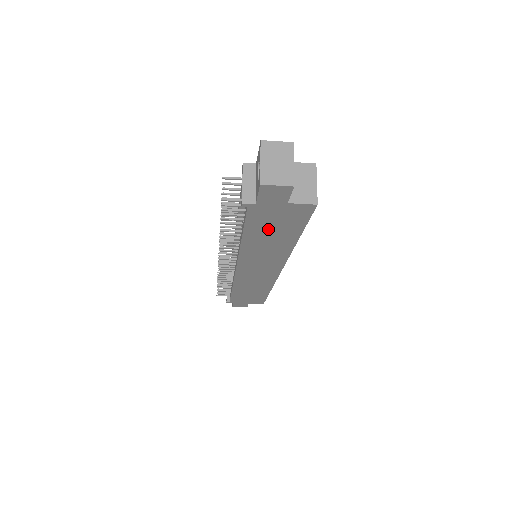
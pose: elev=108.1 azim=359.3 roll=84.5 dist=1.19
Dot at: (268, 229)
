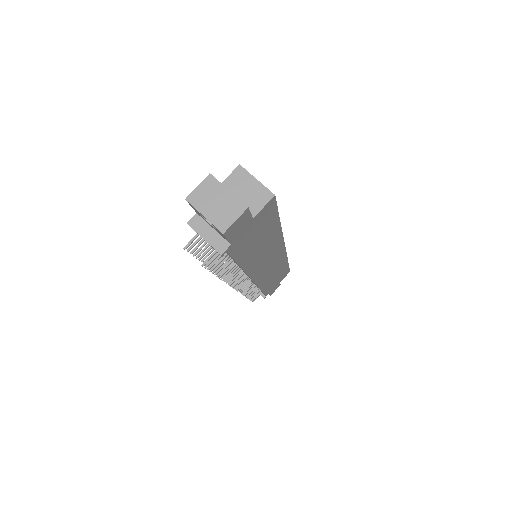
Dot at: (253, 243)
